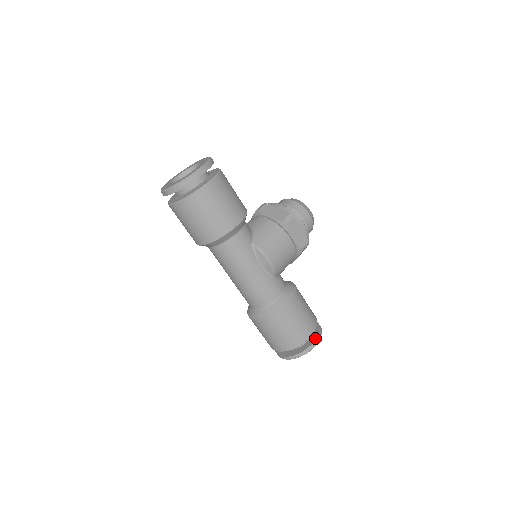
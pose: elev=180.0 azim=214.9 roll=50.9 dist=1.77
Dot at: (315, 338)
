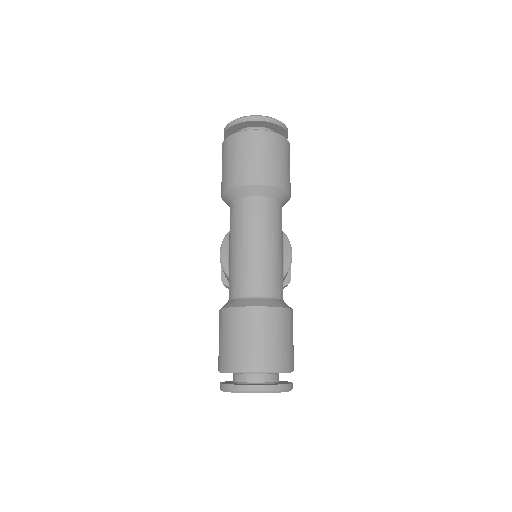
Dot at: occluded
